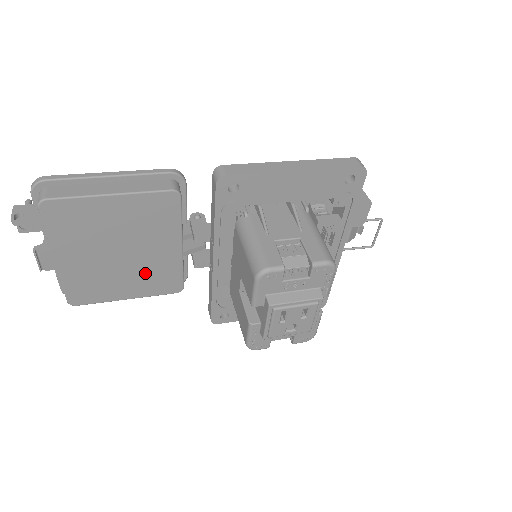
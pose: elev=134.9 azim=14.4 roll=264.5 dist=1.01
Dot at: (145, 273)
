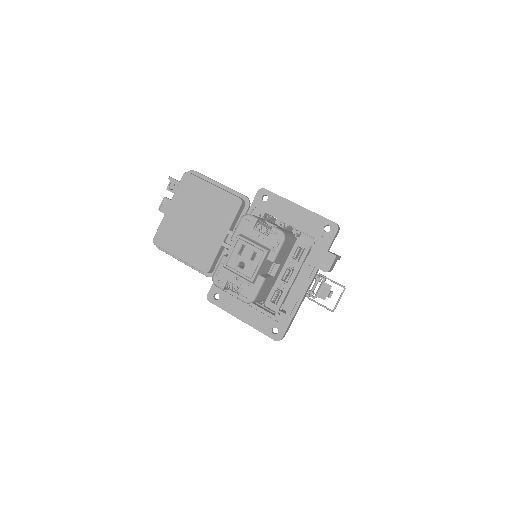
Dot at: (198, 244)
